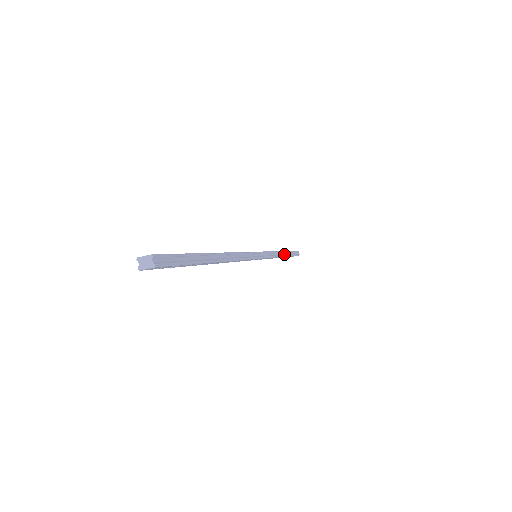
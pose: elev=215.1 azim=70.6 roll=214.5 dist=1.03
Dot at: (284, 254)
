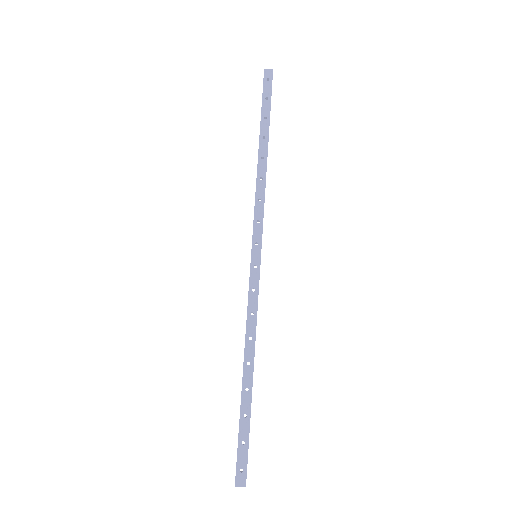
Dot at: (252, 372)
